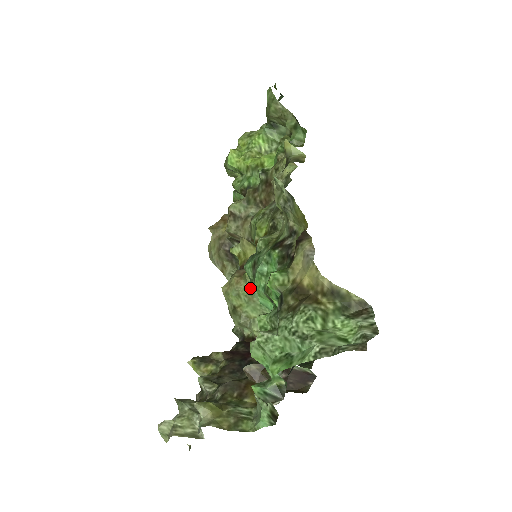
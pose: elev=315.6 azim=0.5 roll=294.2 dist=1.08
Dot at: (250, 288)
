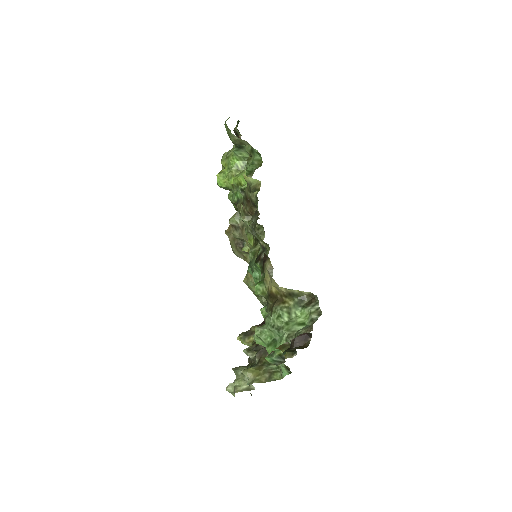
Dot at: occluded
